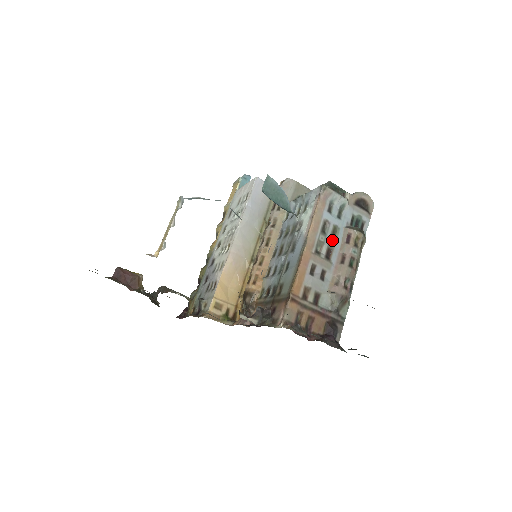
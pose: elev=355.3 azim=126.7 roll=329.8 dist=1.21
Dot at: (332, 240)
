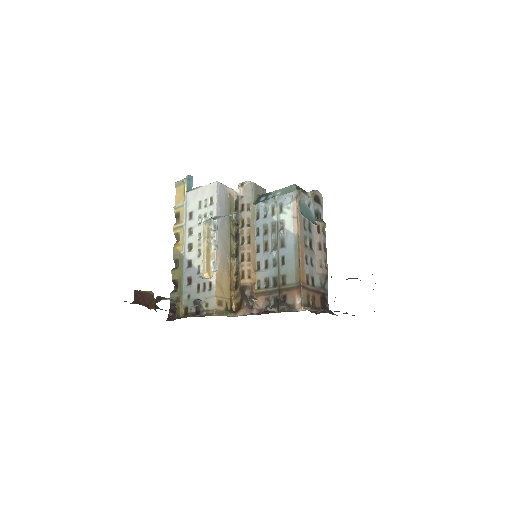
Dot at: (310, 233)
